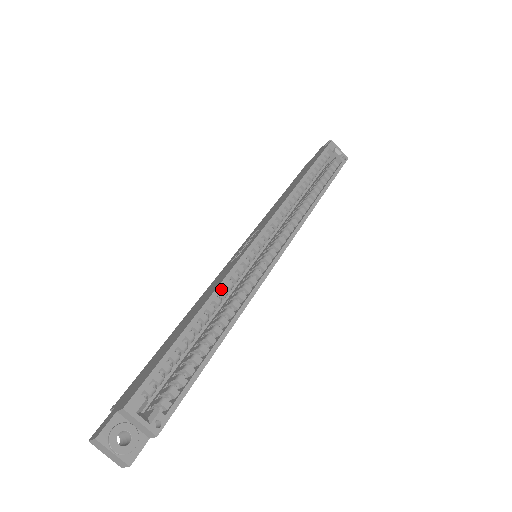
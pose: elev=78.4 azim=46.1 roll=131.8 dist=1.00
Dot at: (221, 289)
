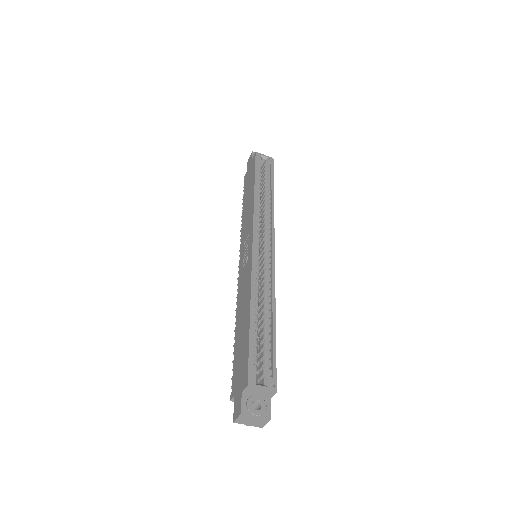
Dot at: (253, 286)
